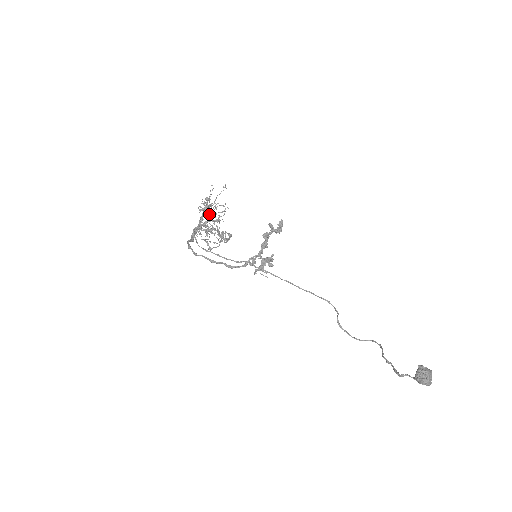
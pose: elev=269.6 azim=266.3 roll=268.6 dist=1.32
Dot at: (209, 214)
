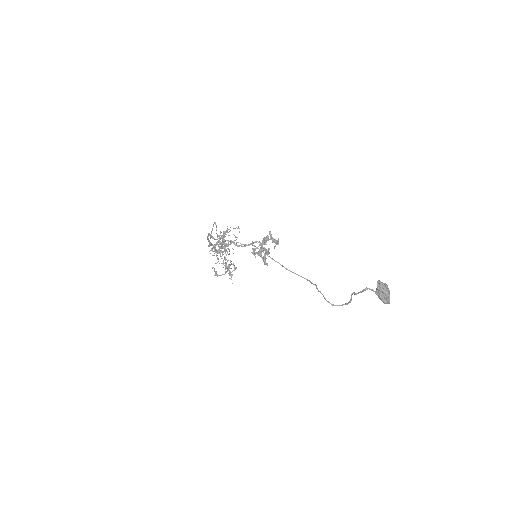
Dot at: (224, 242)
